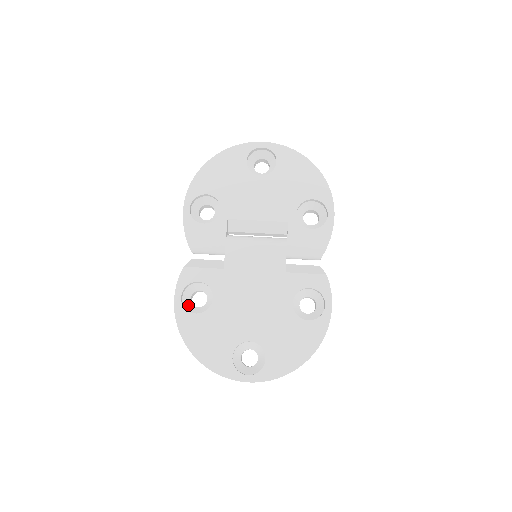
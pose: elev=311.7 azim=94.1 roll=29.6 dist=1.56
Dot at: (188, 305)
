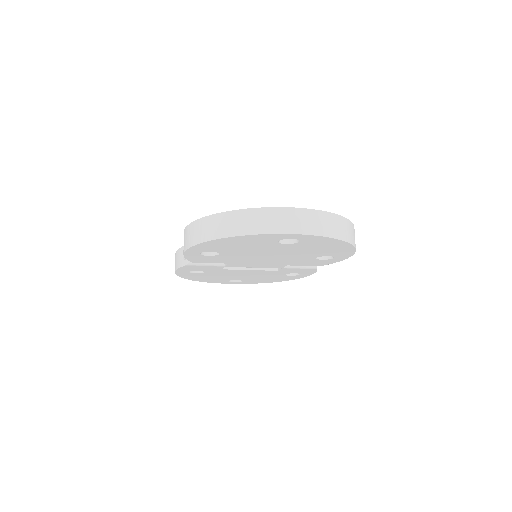
Dot at: occluded
